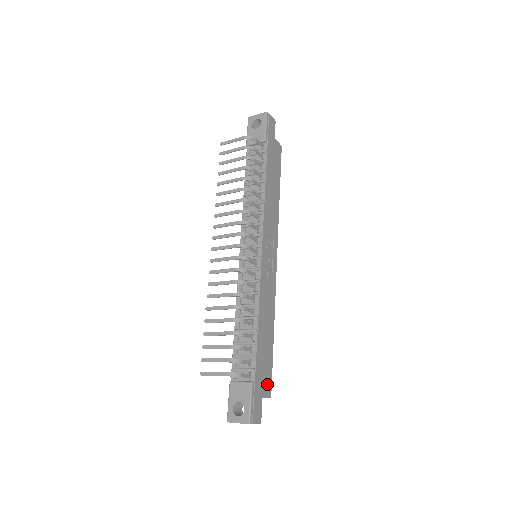
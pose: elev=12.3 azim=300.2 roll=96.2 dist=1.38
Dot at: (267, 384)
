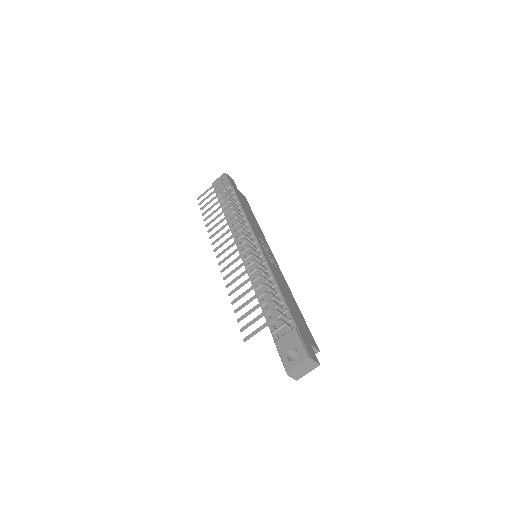
Dot at: (310, 338)
